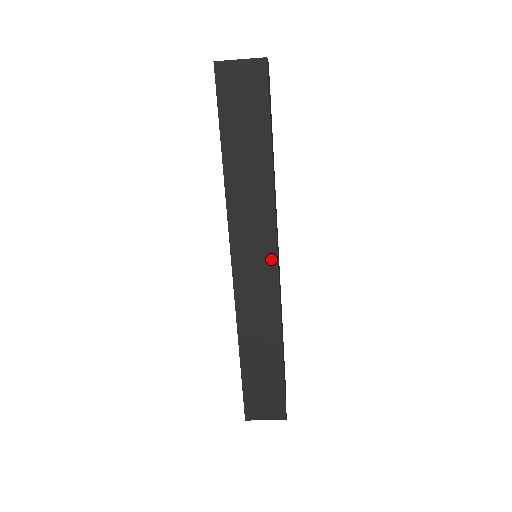
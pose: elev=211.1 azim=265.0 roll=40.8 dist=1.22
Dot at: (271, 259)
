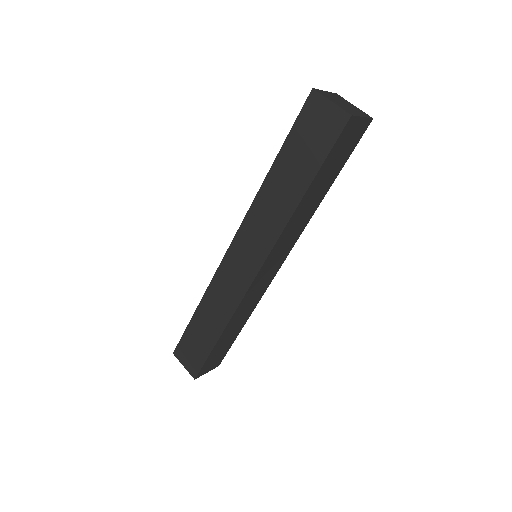
Dot at: (280, 264)
